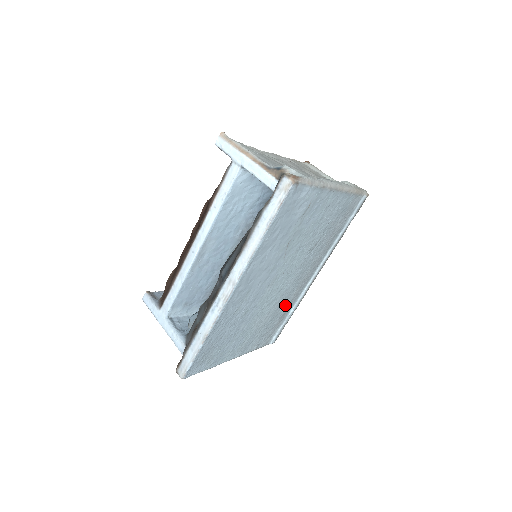
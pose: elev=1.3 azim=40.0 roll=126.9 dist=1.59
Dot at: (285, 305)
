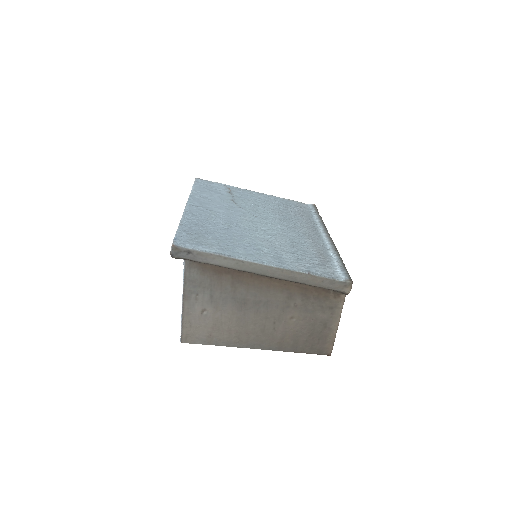
Dot at: (306, 246)
